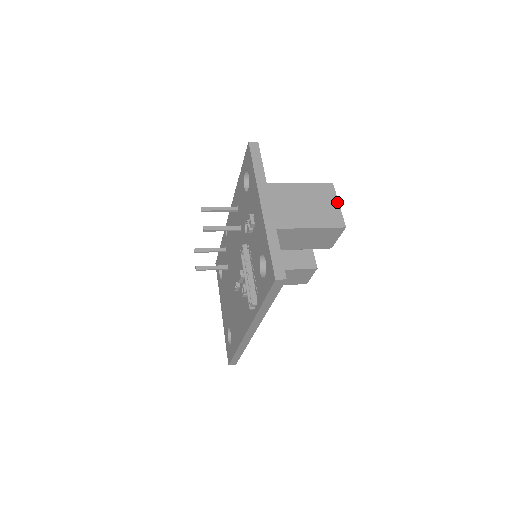
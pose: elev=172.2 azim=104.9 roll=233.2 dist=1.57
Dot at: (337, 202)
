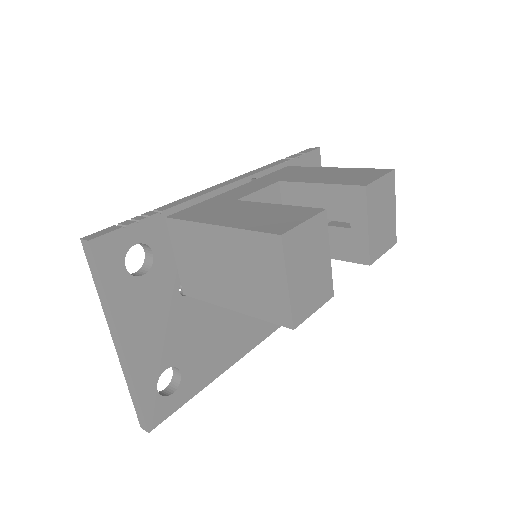
Dot at: (284, 279)
